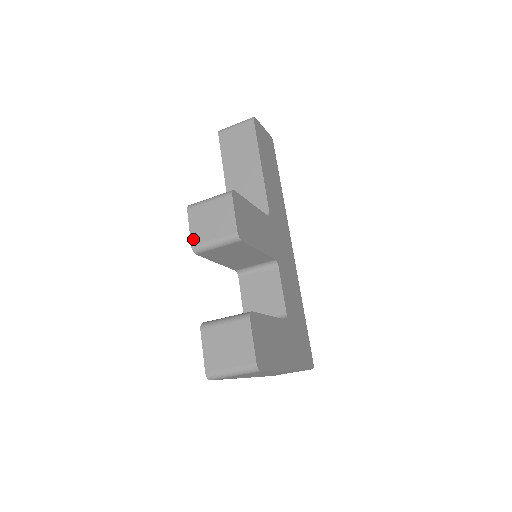
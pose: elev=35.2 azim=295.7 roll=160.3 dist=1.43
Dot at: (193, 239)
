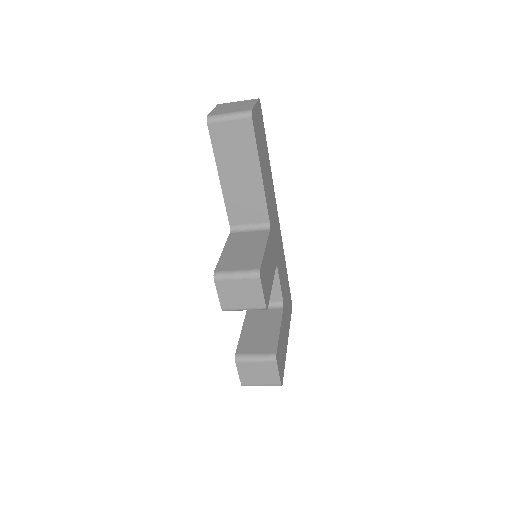
Dot at: (223, 305)
